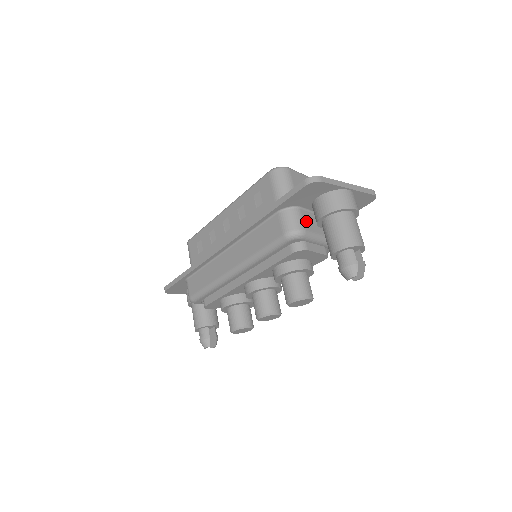
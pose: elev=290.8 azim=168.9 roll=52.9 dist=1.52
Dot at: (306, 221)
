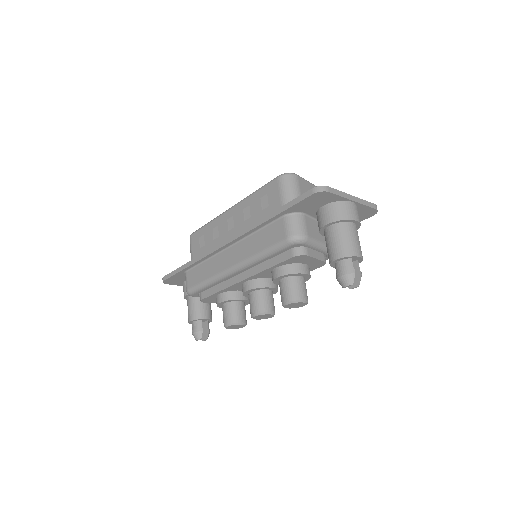
Dot at: (309, 227)
